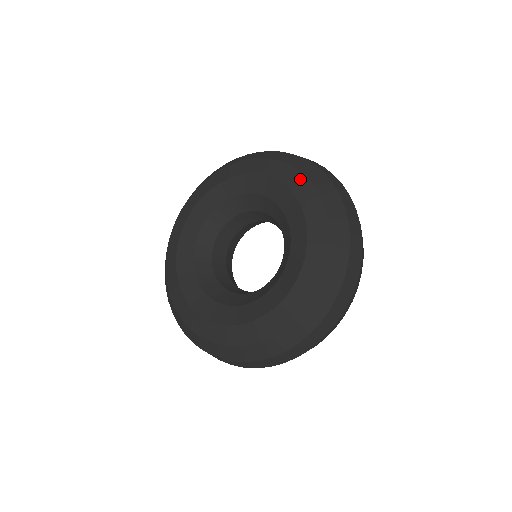
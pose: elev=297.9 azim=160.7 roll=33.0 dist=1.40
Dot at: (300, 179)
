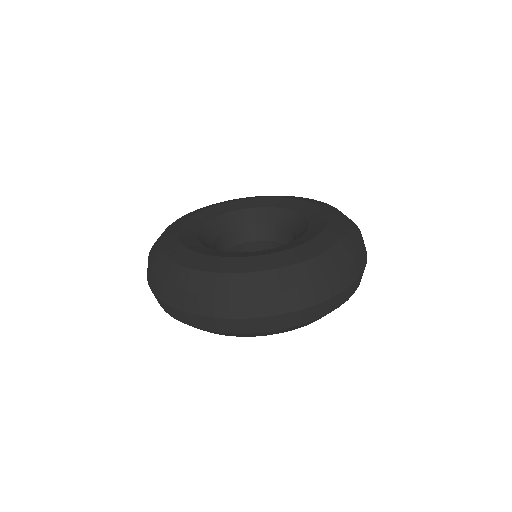
Dot at: (330, 207)
